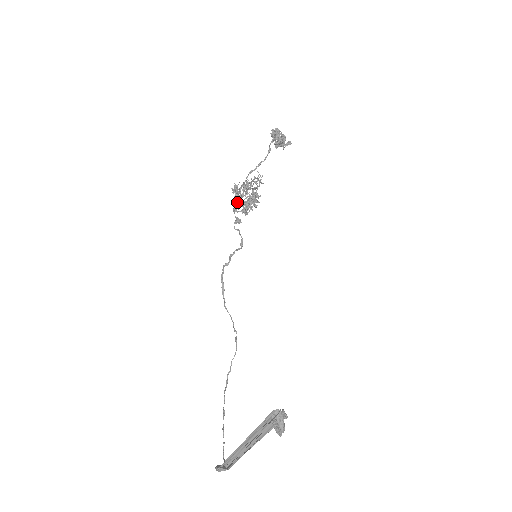
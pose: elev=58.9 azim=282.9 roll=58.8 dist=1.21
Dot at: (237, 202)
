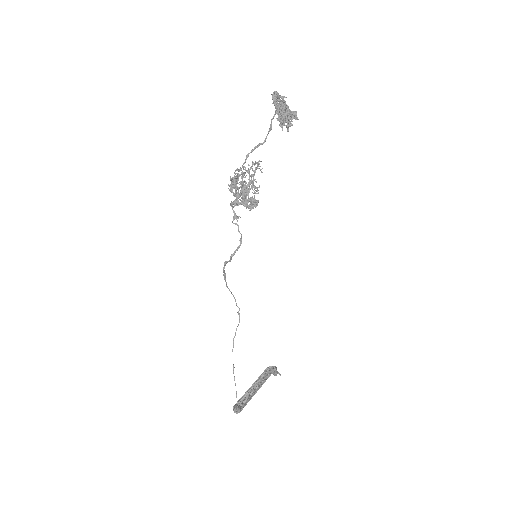
Dot at: (235, 201)
